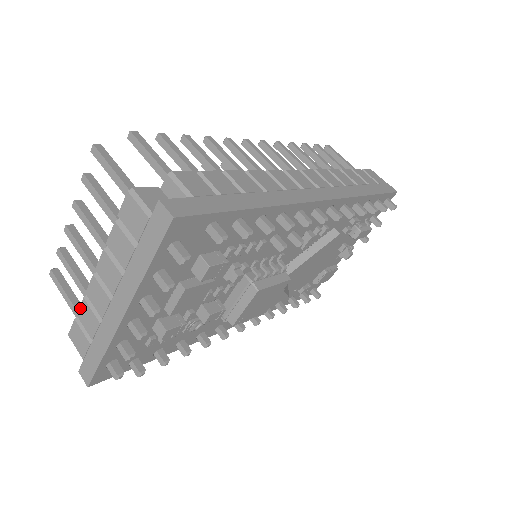
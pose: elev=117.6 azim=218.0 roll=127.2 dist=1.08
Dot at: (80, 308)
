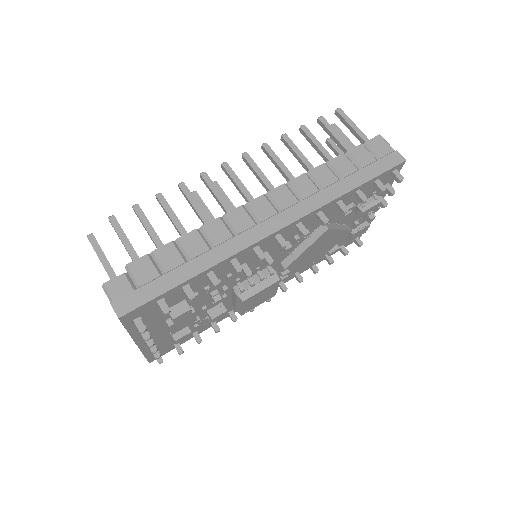
Dot at: occluded
